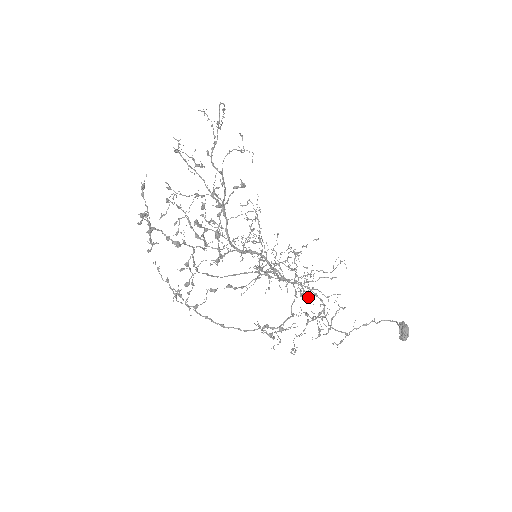
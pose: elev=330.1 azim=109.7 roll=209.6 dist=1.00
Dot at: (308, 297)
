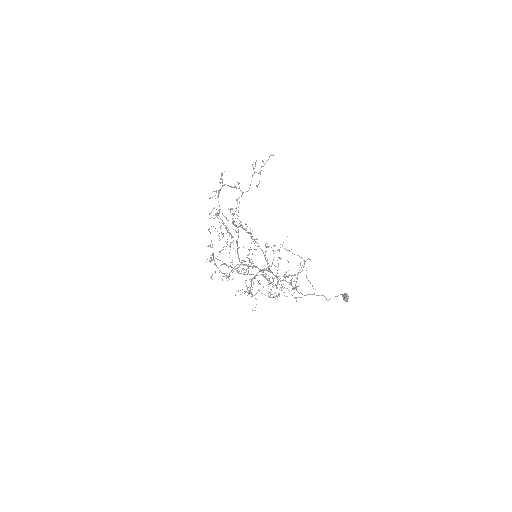
Dot at: (284, 292)
